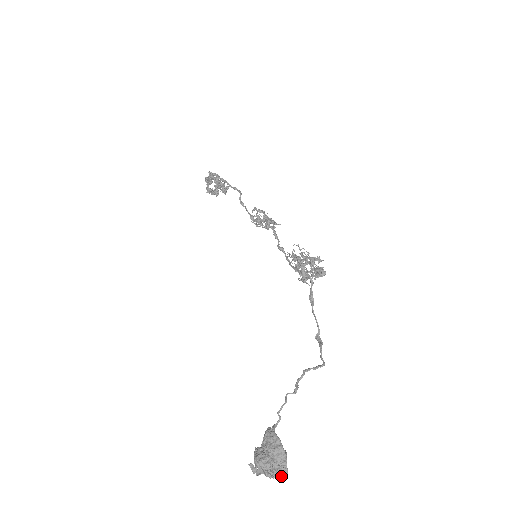
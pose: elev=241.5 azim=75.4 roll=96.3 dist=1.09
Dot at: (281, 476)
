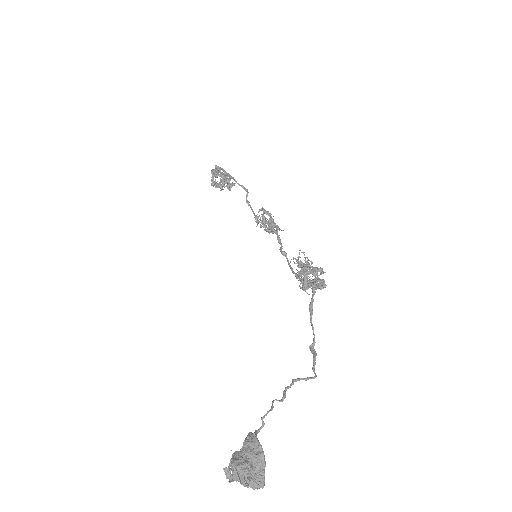
Dot at: (257, 486)
